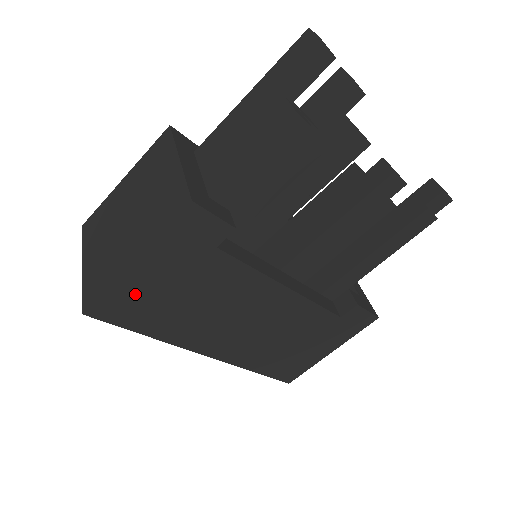
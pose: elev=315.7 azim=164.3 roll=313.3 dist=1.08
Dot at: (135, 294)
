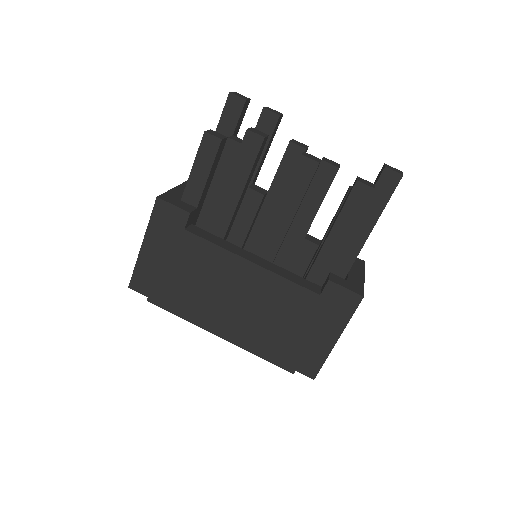
Dot at: (151, 271)
